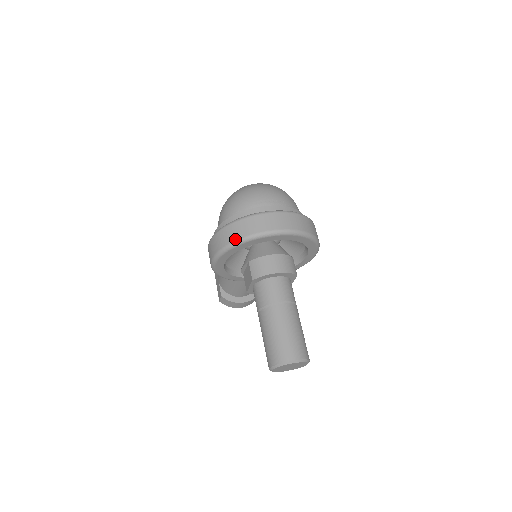
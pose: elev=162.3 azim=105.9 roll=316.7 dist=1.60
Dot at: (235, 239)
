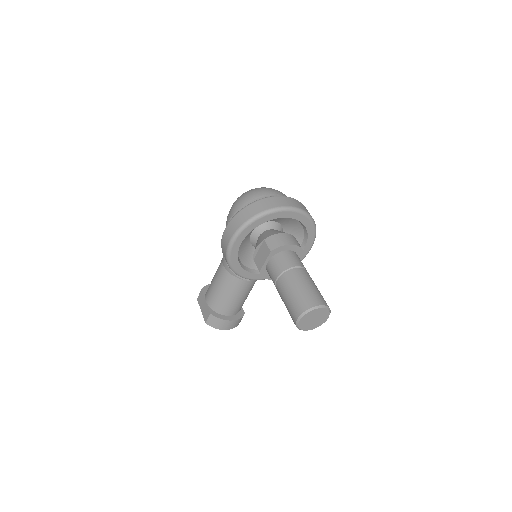
Dot at: (258, 212)
